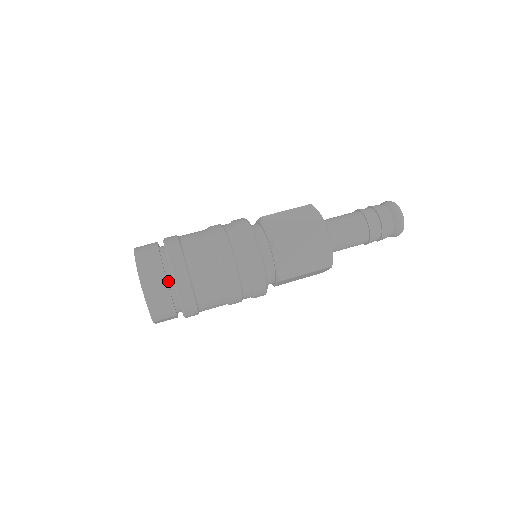
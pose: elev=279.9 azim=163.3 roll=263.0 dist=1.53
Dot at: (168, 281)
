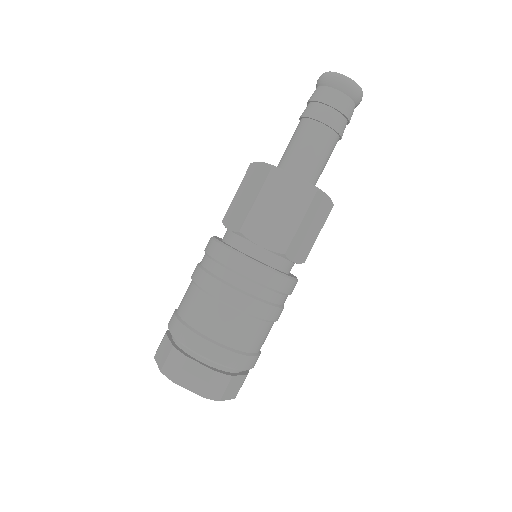
Dot at: (190, 355)
